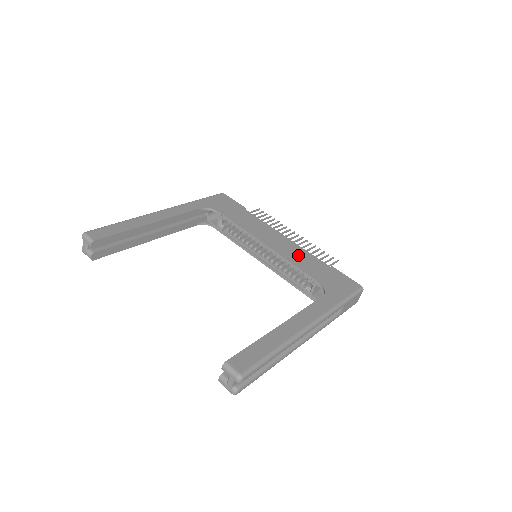
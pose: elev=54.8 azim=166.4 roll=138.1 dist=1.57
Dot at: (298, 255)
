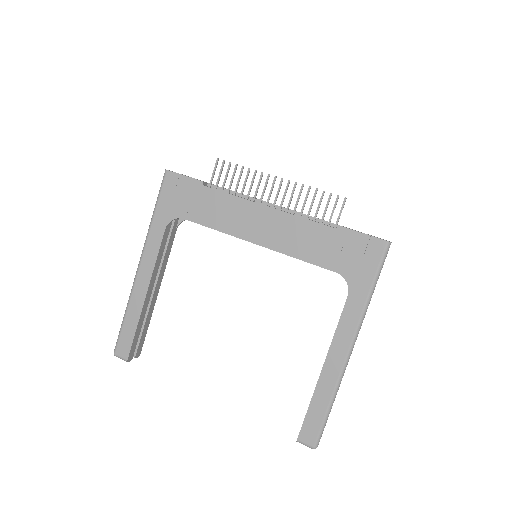
Dot at: (297, 236)
